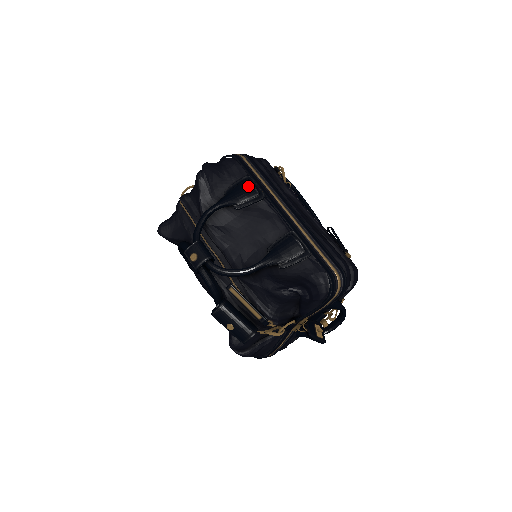
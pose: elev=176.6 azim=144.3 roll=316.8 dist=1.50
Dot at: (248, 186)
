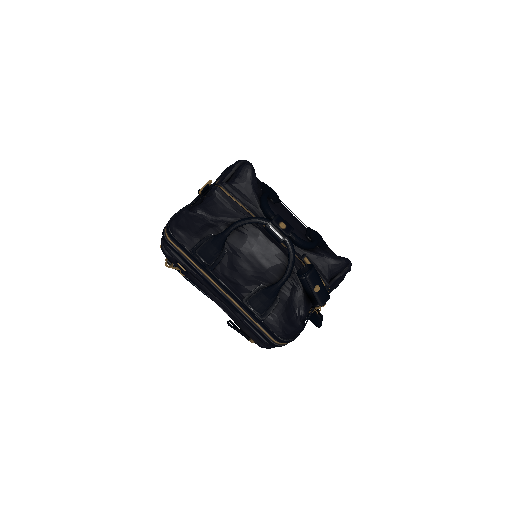
Dot at: (271, 188)
